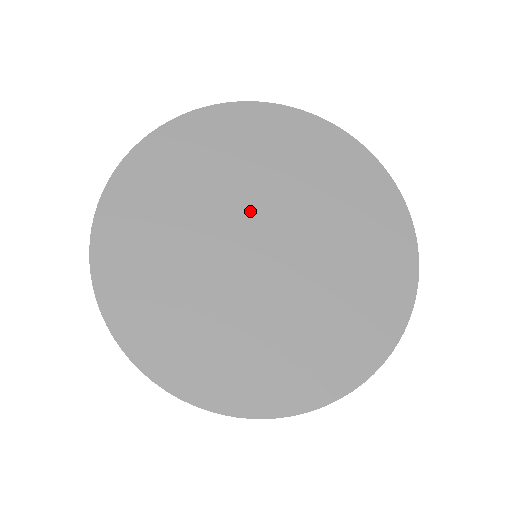
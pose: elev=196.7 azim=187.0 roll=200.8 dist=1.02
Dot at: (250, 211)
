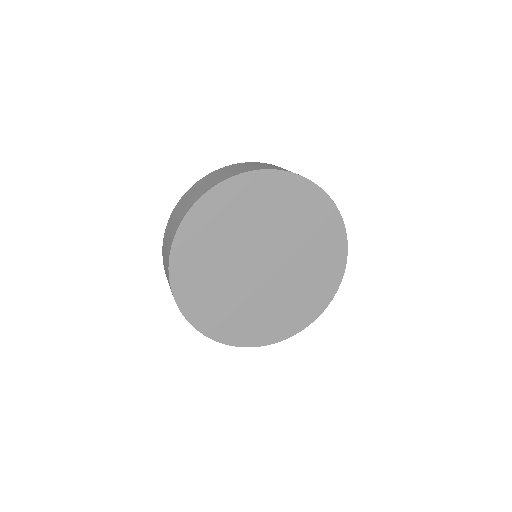
Dot at: (253, 248)
